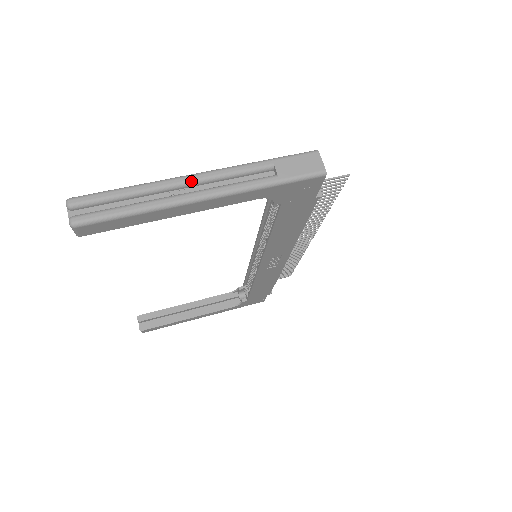
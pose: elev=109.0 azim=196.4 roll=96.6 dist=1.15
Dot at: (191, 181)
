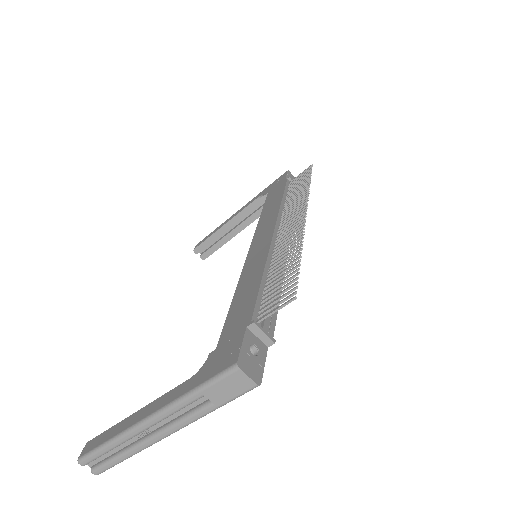
Dot at: (146, 429)
